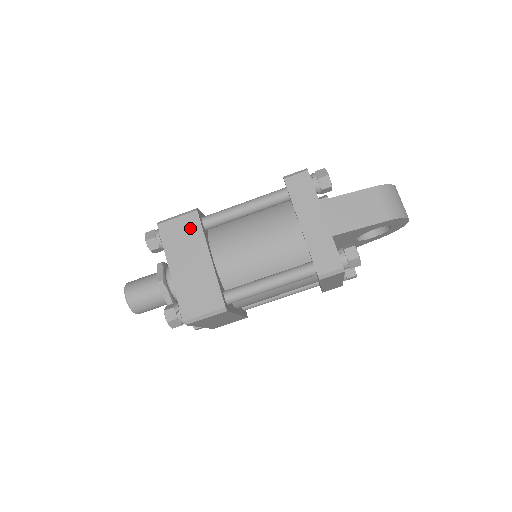
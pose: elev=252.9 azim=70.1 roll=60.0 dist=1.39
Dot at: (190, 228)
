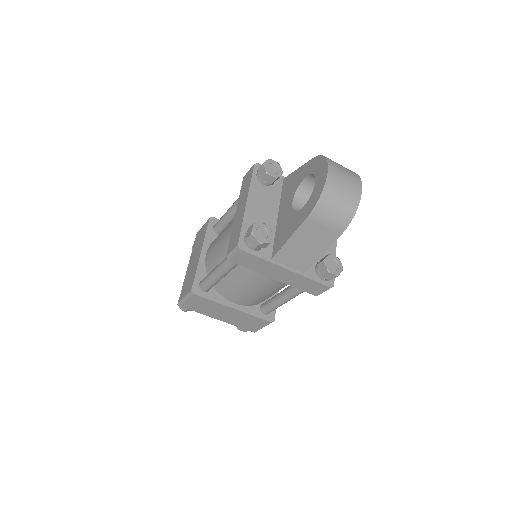
Dot at: (202, 302)
